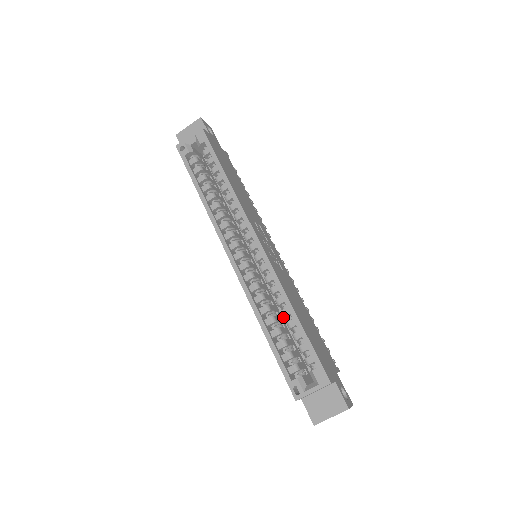
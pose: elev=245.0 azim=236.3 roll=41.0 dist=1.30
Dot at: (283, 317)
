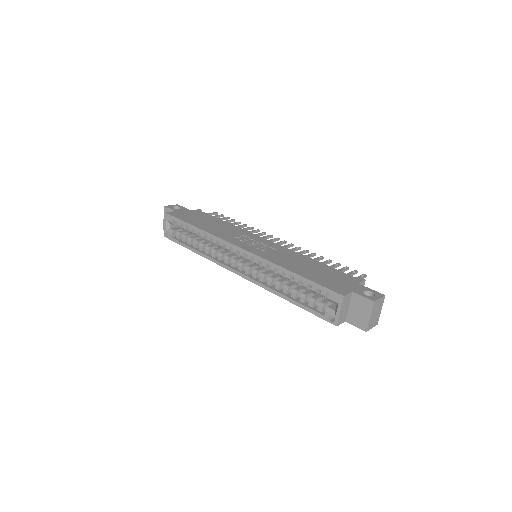
Dot at: occluded
